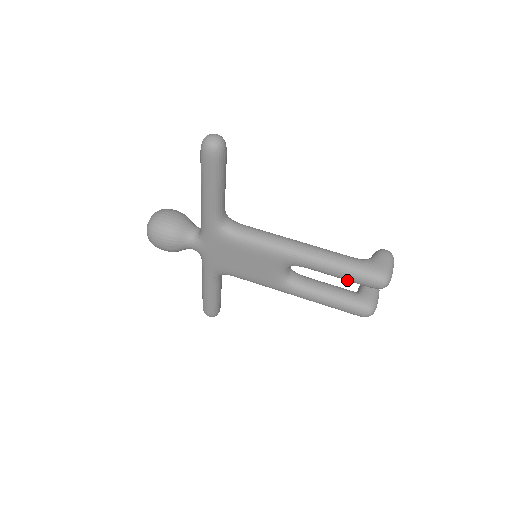
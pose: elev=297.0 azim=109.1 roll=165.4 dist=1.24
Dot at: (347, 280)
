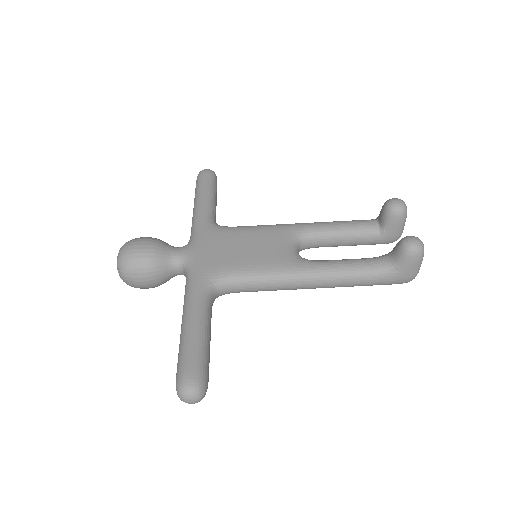
Dot at: occluded
